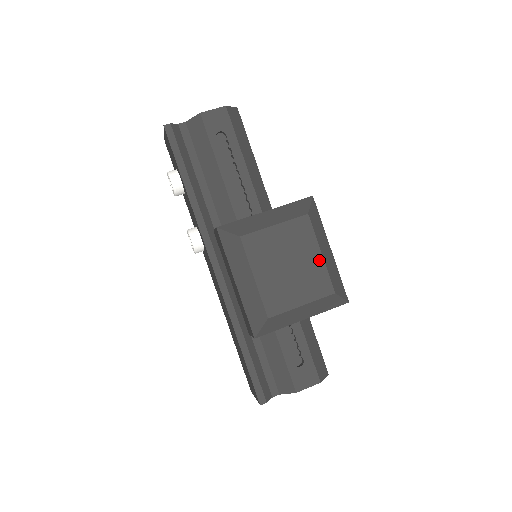
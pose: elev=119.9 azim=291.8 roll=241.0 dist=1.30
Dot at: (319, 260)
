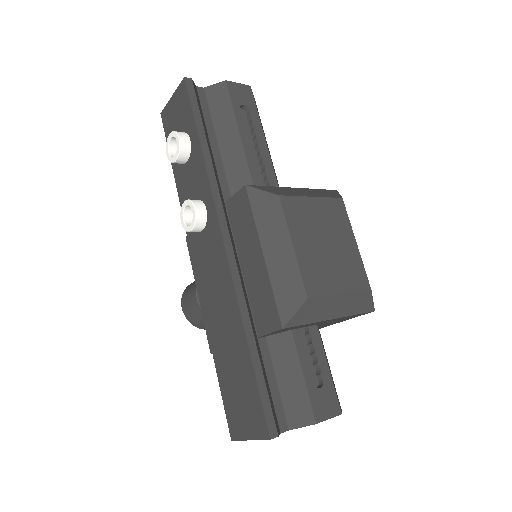
Dot at: (354, 248)
